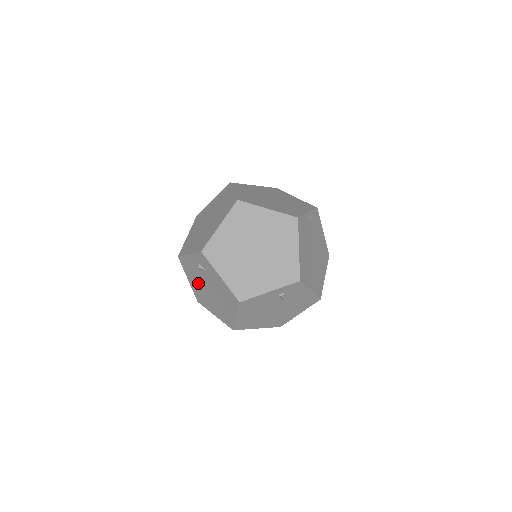
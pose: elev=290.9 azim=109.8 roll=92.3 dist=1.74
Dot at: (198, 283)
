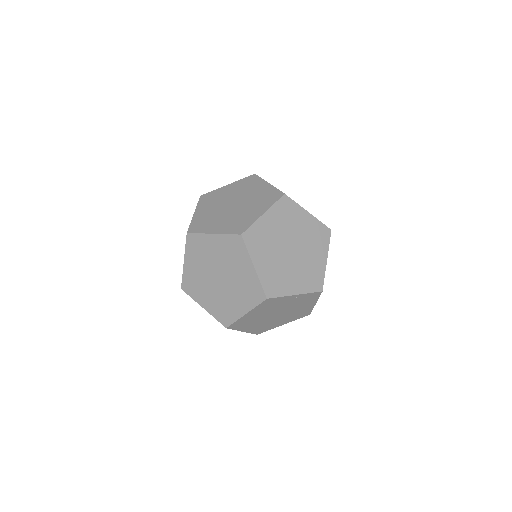
Dot at: occluded
